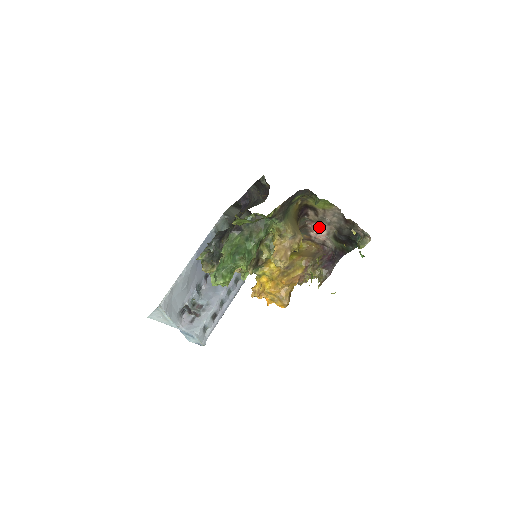
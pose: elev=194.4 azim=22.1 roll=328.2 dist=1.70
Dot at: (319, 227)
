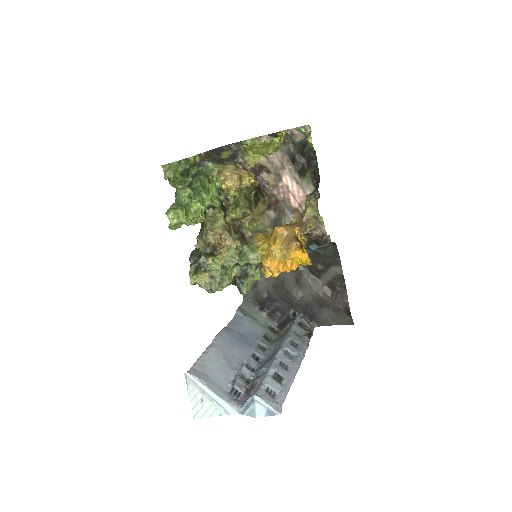
Dot at: (285, 184)
